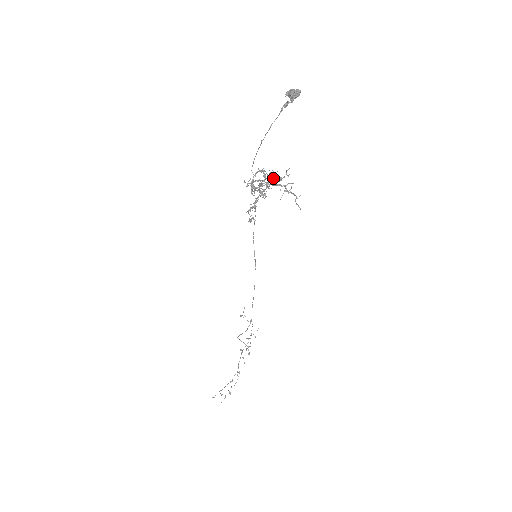
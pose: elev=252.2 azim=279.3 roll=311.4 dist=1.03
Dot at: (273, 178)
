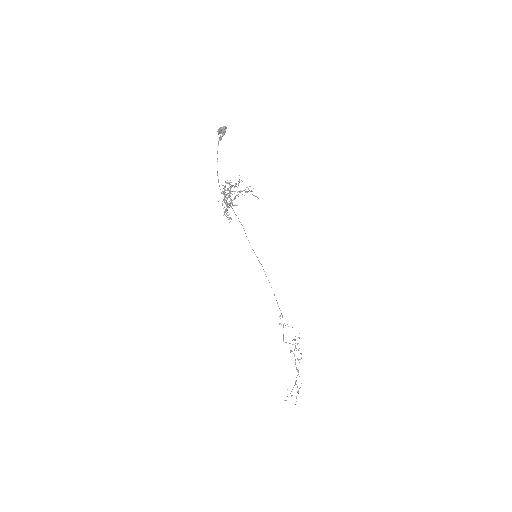
Dot at: (231, 186)
